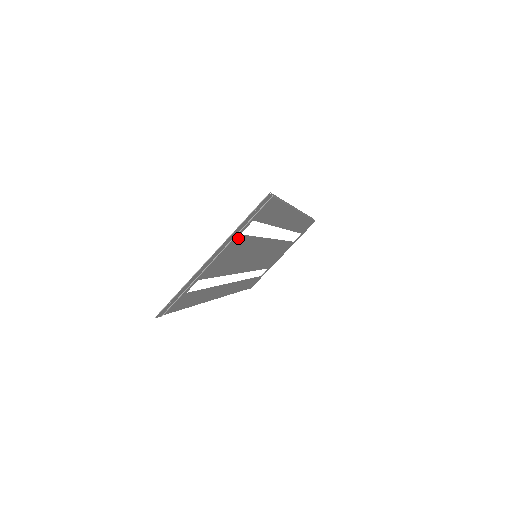
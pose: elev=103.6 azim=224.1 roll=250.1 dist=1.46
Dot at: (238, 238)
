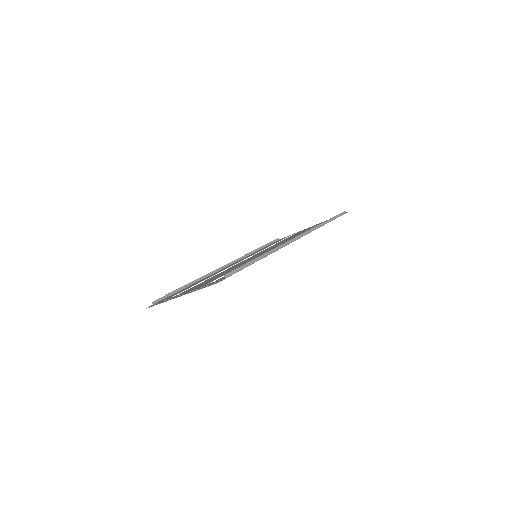
Dot at: (206, 284)
